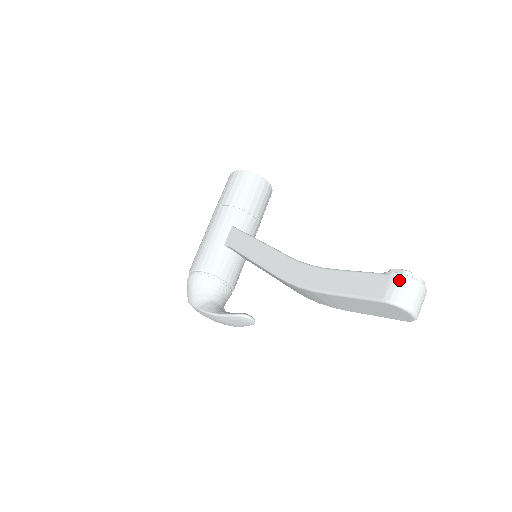
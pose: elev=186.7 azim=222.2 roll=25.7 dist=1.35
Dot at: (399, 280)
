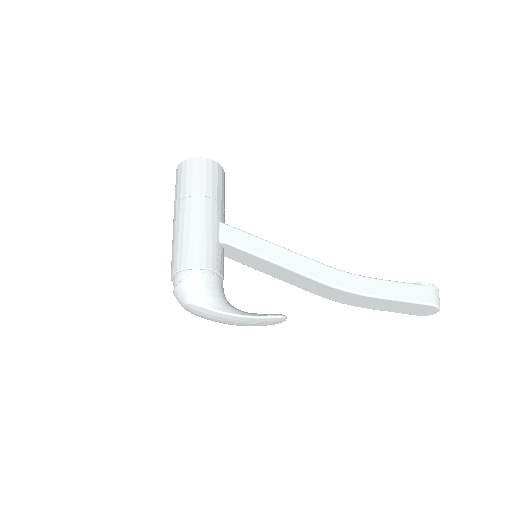
Dot at: (435, 290)
